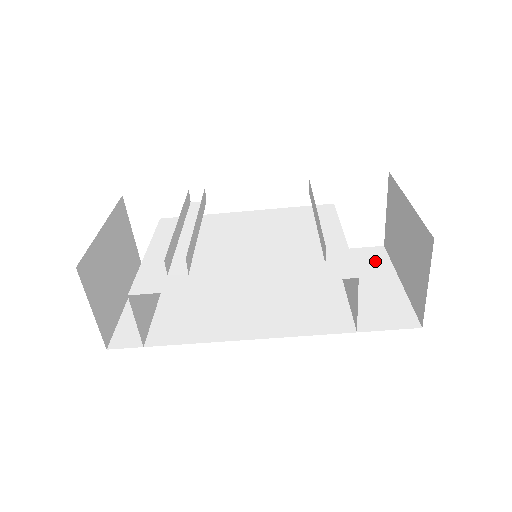
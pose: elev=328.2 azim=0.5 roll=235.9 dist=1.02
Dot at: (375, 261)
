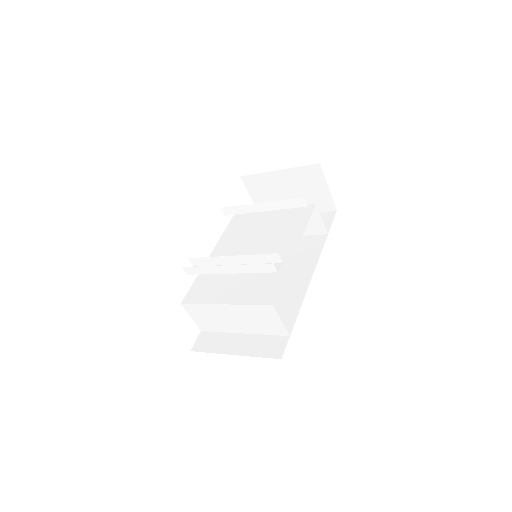
Dot at: occluded
